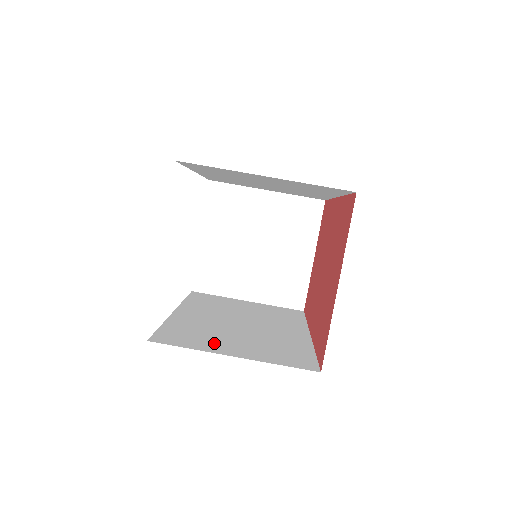
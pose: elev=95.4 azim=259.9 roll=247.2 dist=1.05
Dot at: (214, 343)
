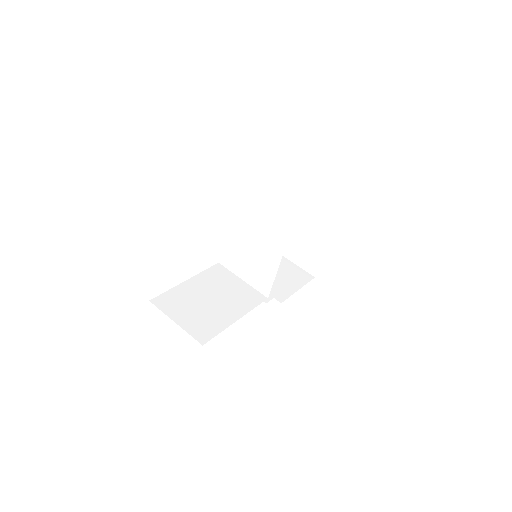
Dot at: (177, 311)
